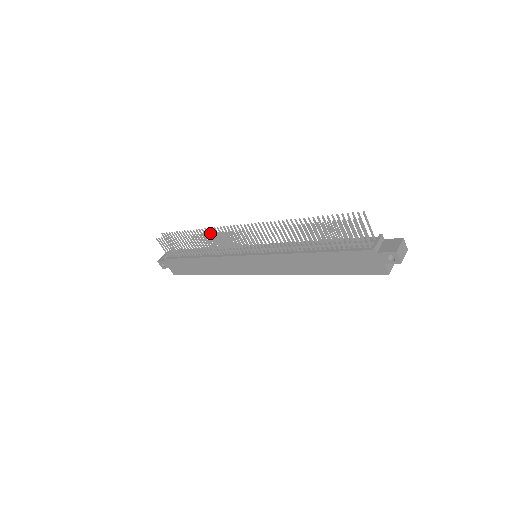
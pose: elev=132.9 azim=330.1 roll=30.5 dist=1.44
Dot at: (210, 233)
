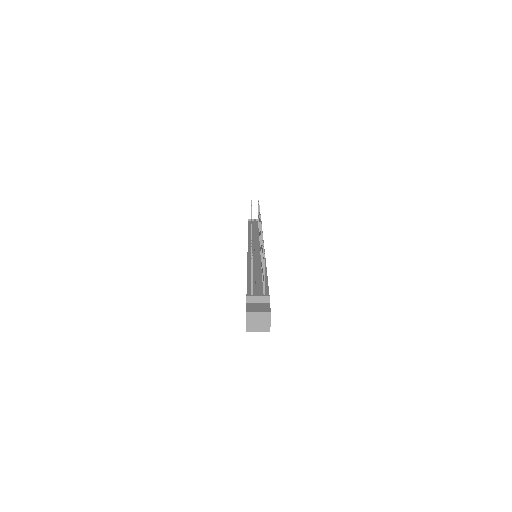
Dot at: occluded
